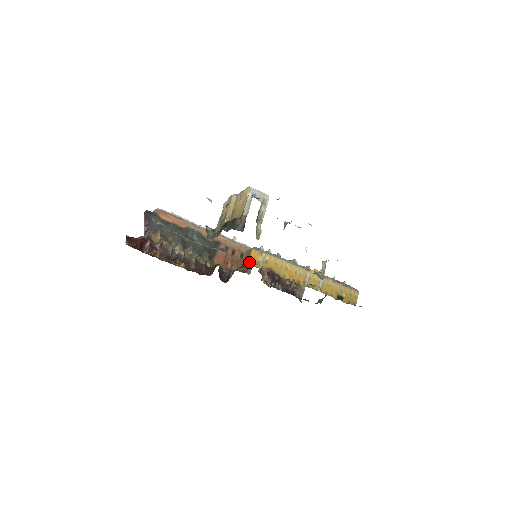
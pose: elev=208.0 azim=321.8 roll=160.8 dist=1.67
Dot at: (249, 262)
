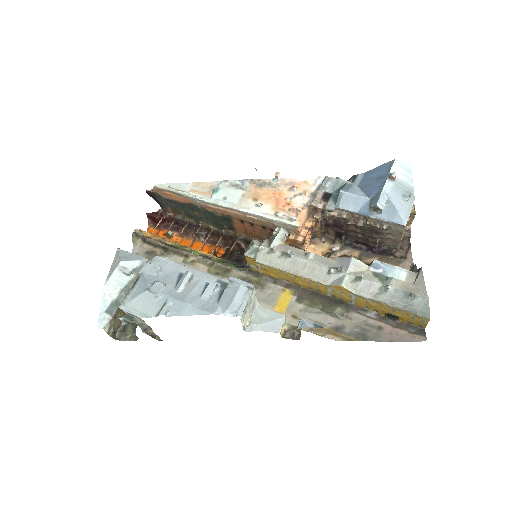
Dot at: (246, 265)
